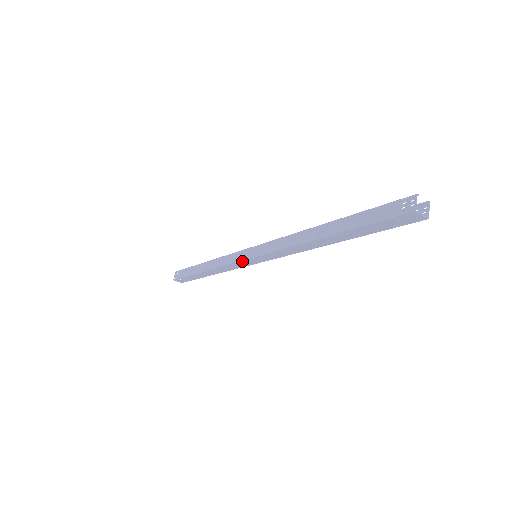
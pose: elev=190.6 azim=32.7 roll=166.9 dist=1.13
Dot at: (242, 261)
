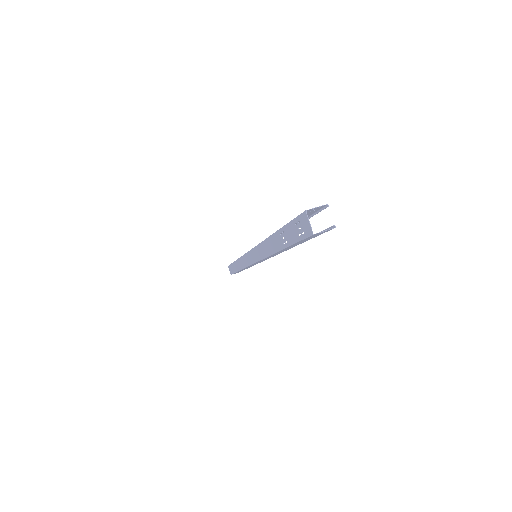
Dot at: (247, 254)
